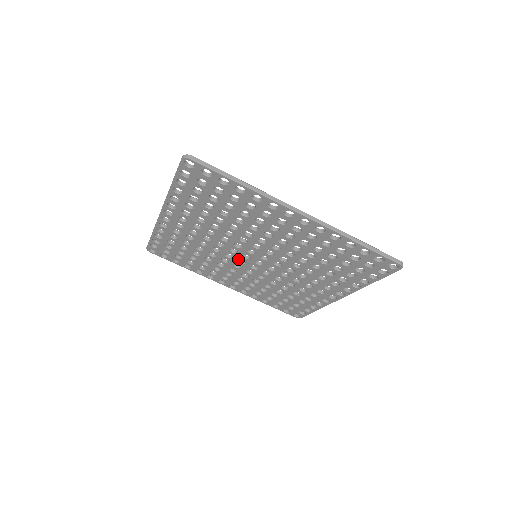
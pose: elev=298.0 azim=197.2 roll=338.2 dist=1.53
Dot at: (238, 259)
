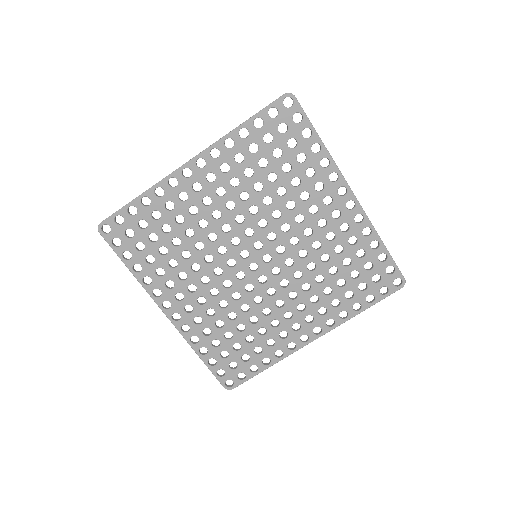
Dot at: (257, 281)
